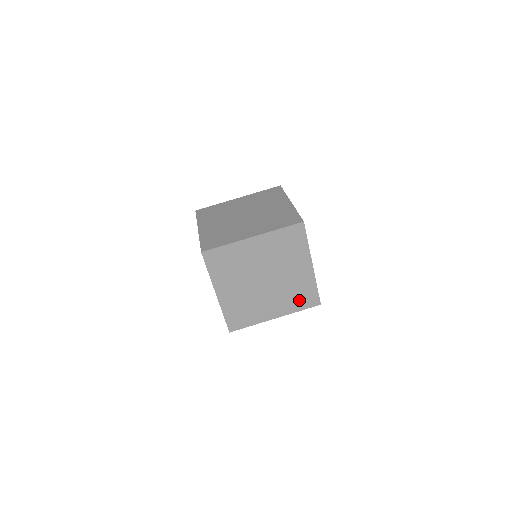
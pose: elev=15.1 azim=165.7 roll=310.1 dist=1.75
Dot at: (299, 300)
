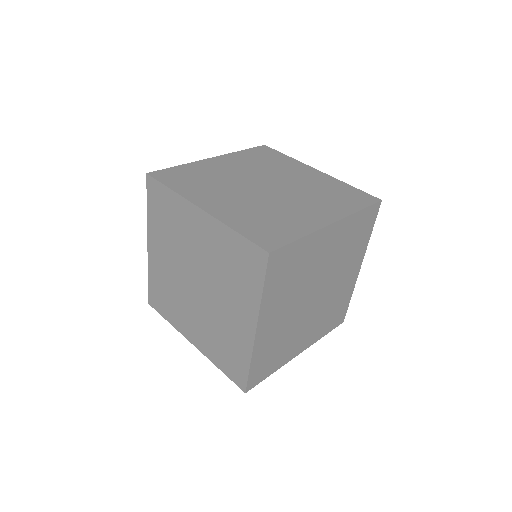
Dot at: (330, 320)
